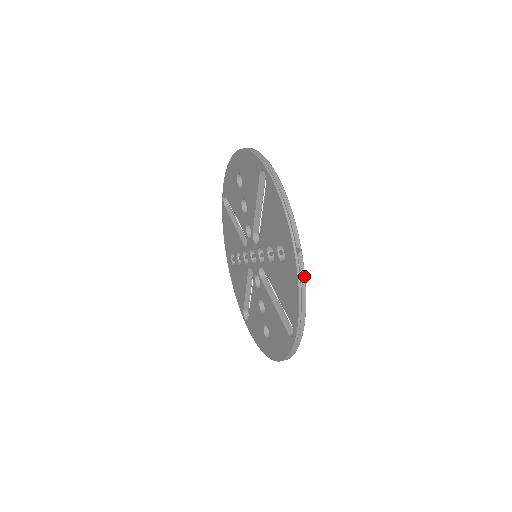
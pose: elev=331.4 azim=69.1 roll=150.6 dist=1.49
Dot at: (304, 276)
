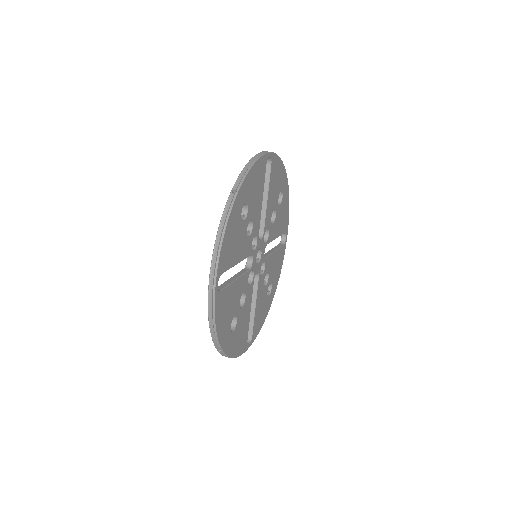
Dot at: (228, 357)
